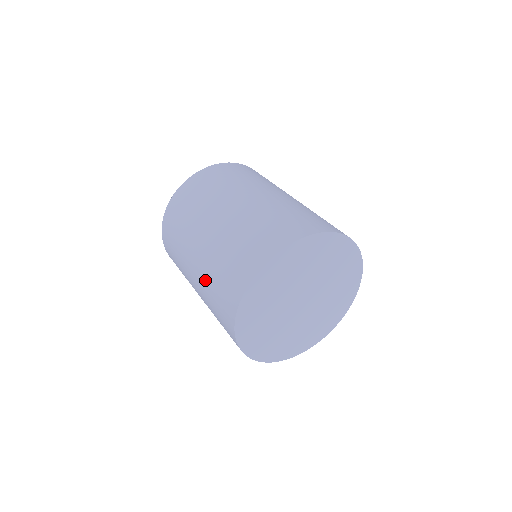
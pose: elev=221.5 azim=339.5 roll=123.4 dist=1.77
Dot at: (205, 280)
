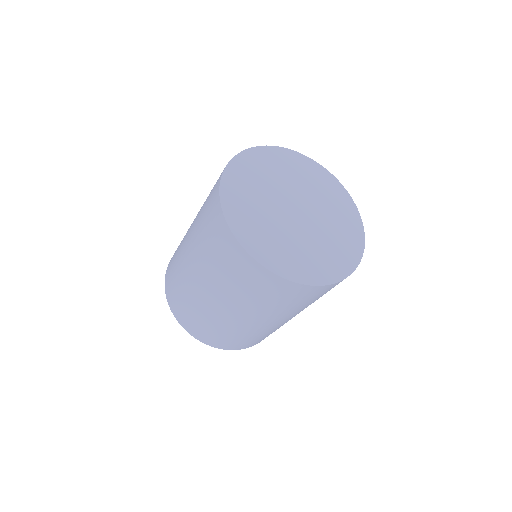
Dot at: (199, 251)
